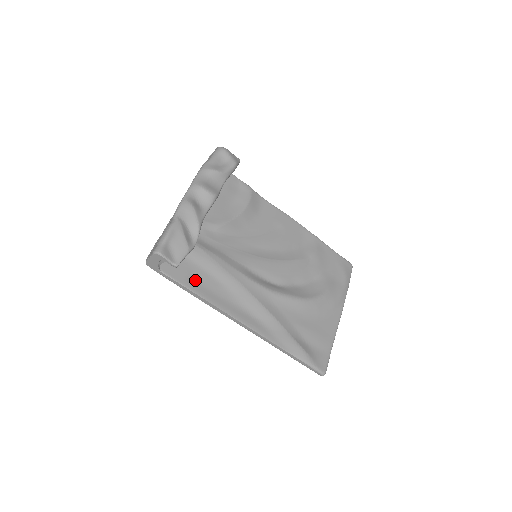
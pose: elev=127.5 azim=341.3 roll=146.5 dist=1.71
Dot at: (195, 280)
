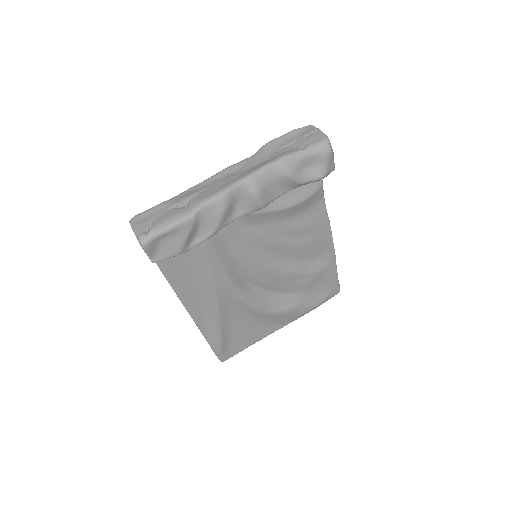
Dot at: (171, 257)
